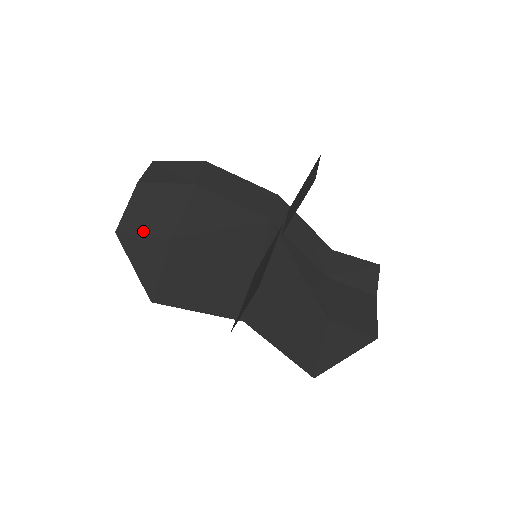
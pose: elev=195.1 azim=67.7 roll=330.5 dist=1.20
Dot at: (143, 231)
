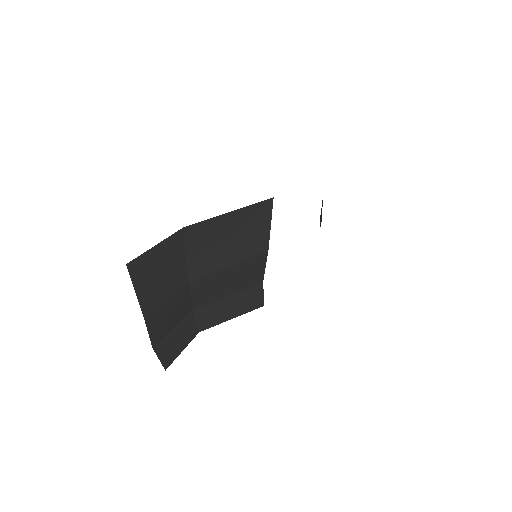
Dot at: occluded
